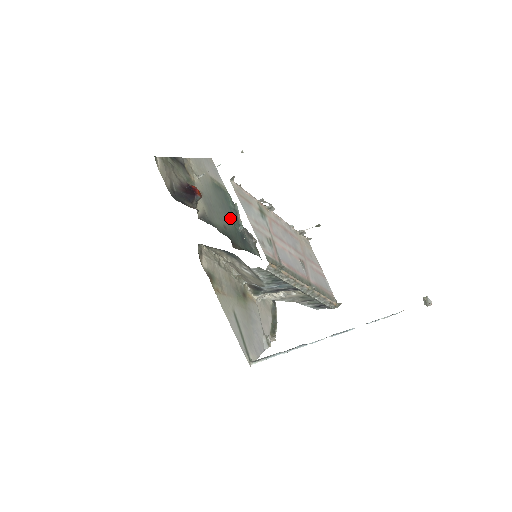
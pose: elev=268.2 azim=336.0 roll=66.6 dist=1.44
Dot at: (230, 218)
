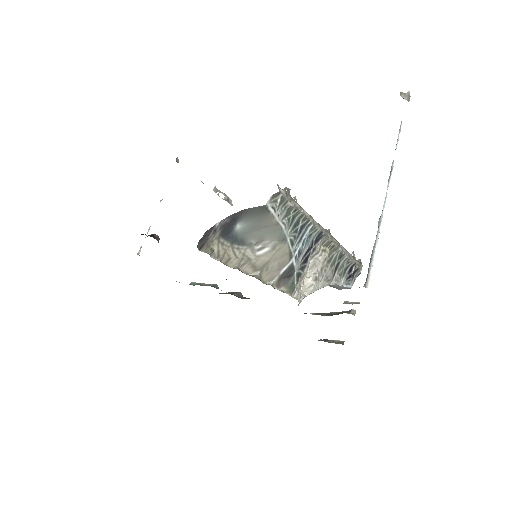
Dot at: occluded
